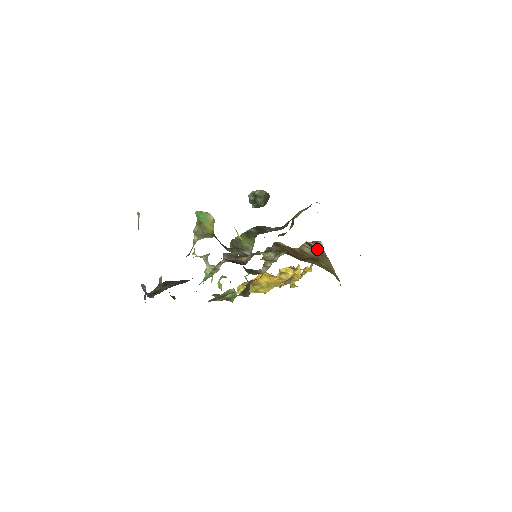
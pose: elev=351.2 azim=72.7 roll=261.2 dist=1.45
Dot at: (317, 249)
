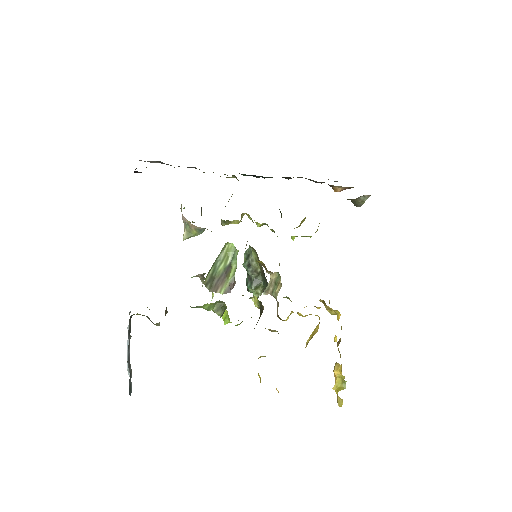
Dot at: occluded
